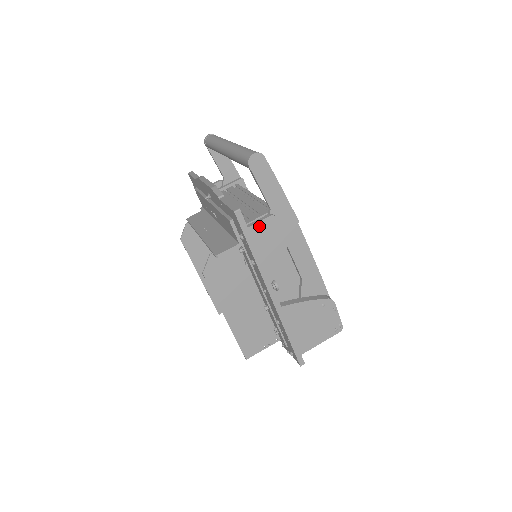
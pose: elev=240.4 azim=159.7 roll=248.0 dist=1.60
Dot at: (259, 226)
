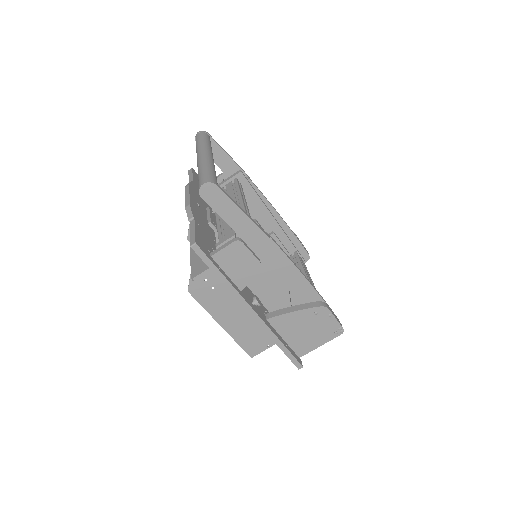
Dot at: (224, 252)
